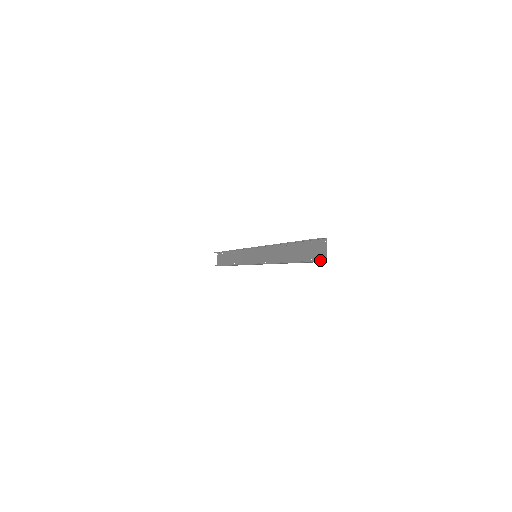
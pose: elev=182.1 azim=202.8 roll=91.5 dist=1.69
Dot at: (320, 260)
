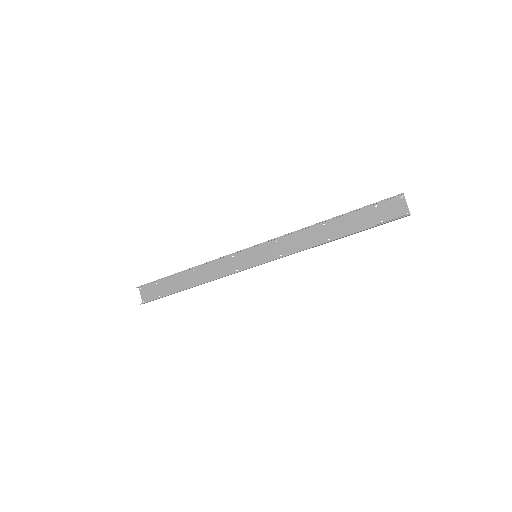
Dot at: (399, 217)
